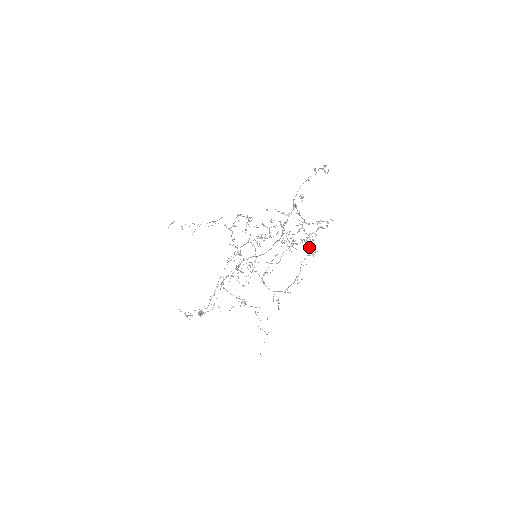
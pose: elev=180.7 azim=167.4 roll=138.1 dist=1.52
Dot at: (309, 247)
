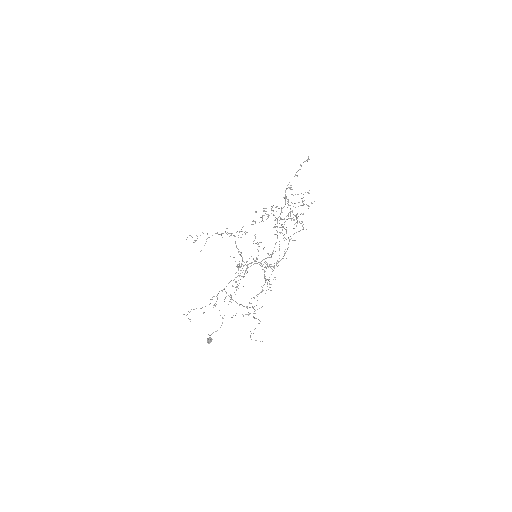
Dot at: (294, 219)
